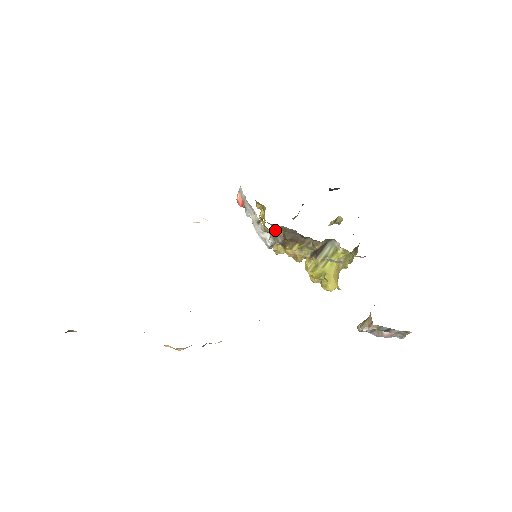
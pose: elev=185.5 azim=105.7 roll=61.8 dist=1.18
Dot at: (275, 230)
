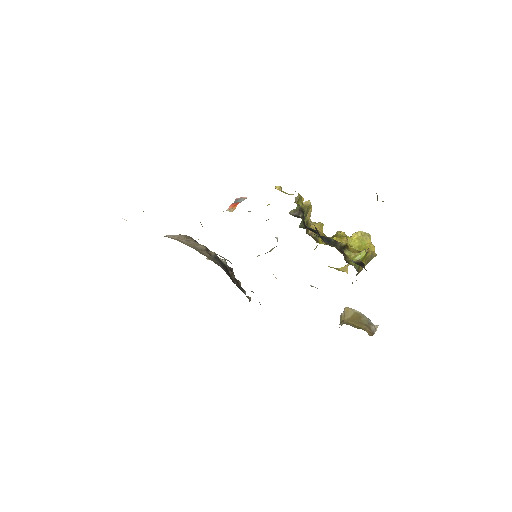
Dot at: occluded
